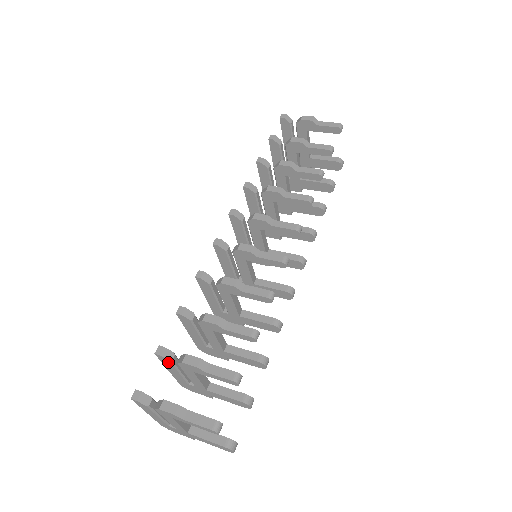
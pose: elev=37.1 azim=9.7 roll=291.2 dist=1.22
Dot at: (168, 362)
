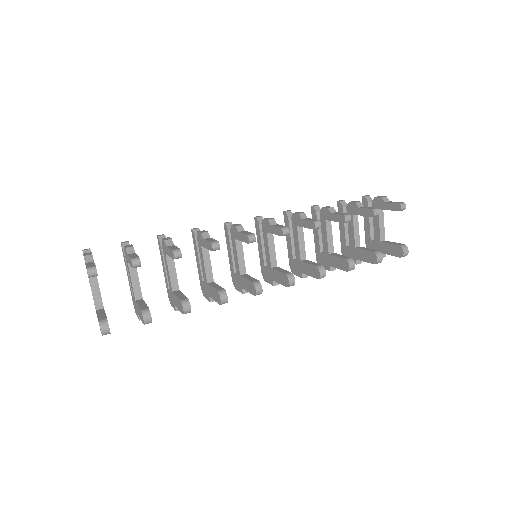
Dot at: (124, 254)
